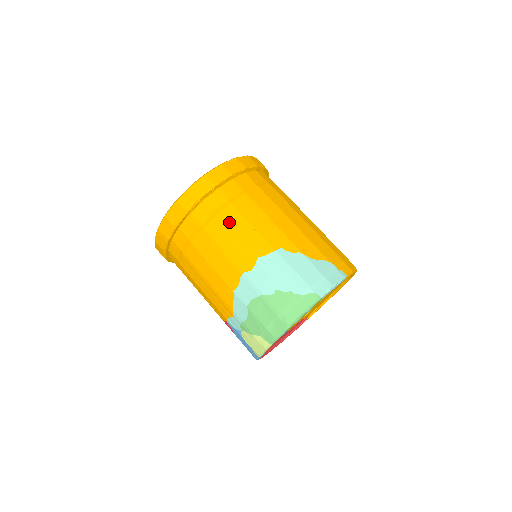
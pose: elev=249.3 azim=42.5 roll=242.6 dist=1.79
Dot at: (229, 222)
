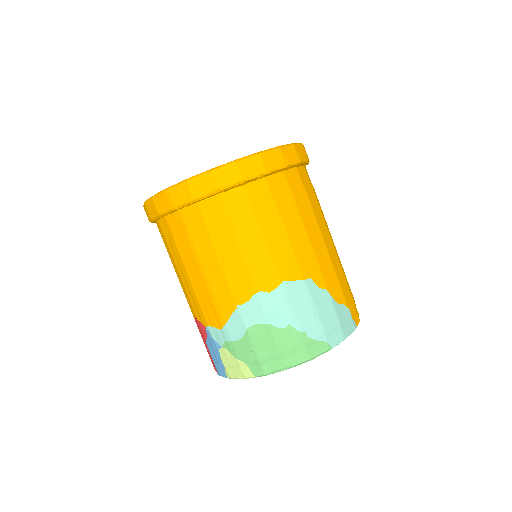
Dot at: (265, 225)
